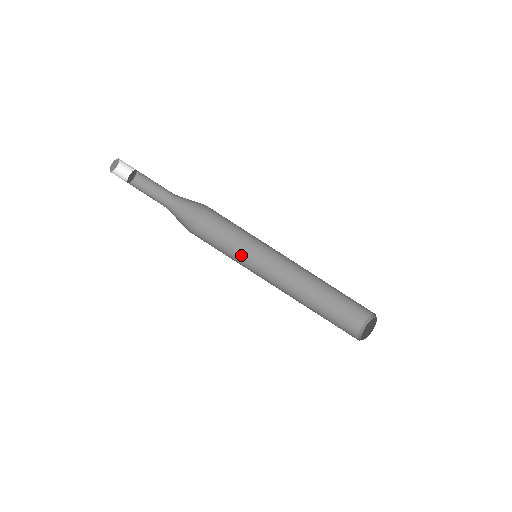
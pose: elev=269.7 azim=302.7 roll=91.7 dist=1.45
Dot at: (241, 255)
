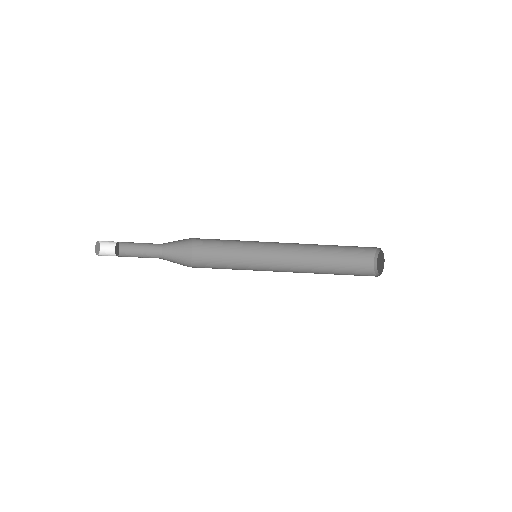
Dot at: (244, 253)
